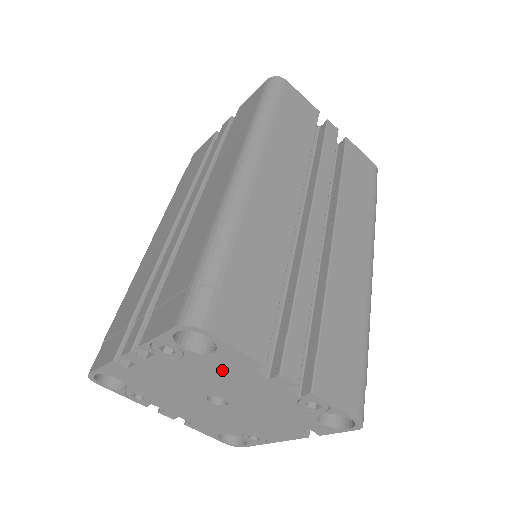
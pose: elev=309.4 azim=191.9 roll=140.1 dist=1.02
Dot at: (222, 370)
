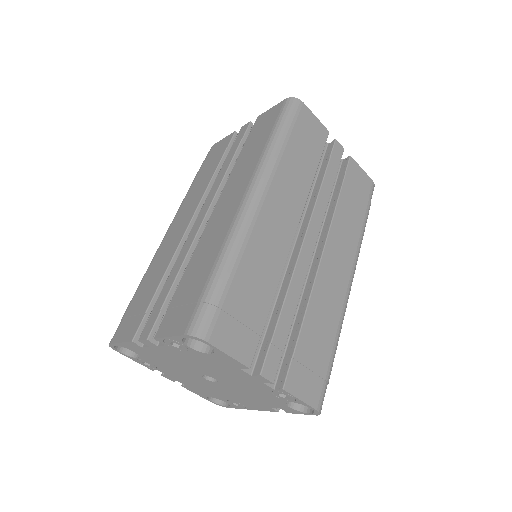
Dot at: (216, 364)
